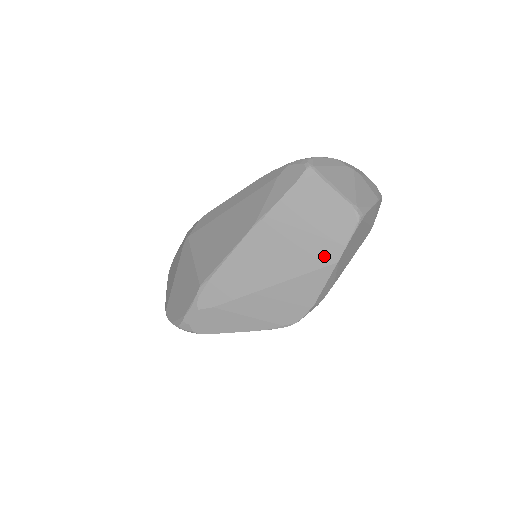
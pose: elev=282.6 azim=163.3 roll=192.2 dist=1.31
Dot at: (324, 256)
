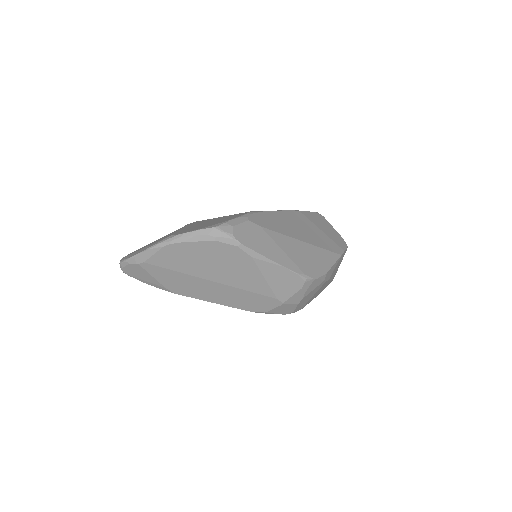
Dot at: (334, 248)
